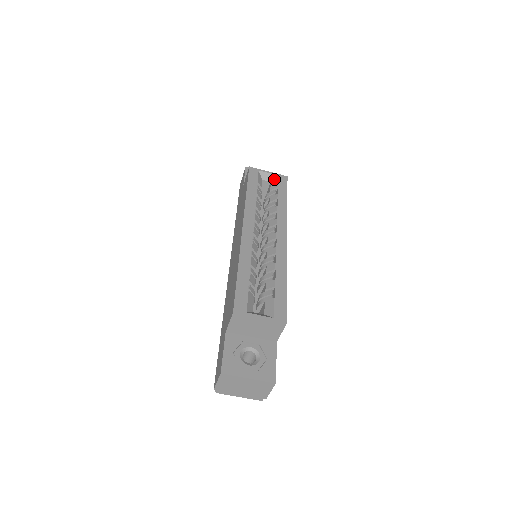
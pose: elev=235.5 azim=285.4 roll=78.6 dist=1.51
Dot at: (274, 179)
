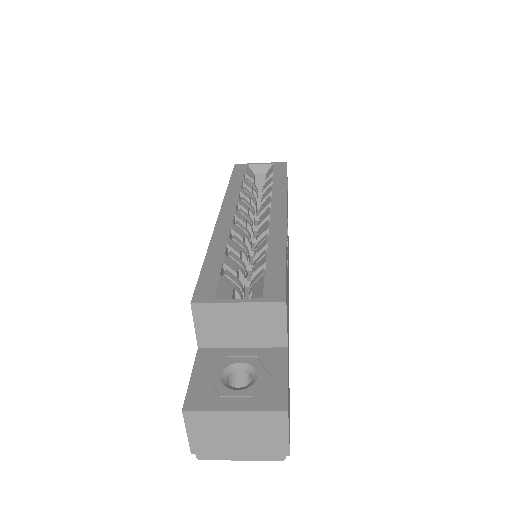
Dot at: (269, 169)
